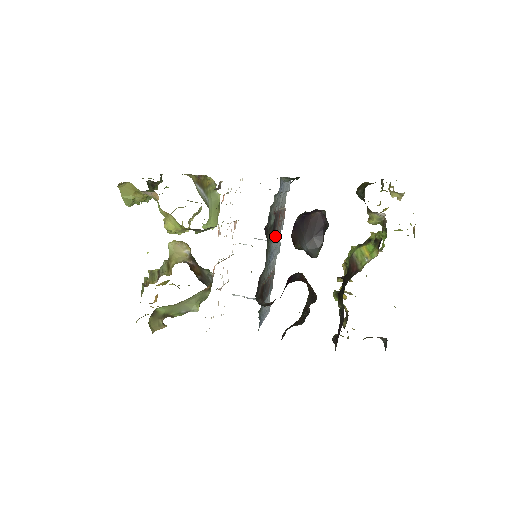
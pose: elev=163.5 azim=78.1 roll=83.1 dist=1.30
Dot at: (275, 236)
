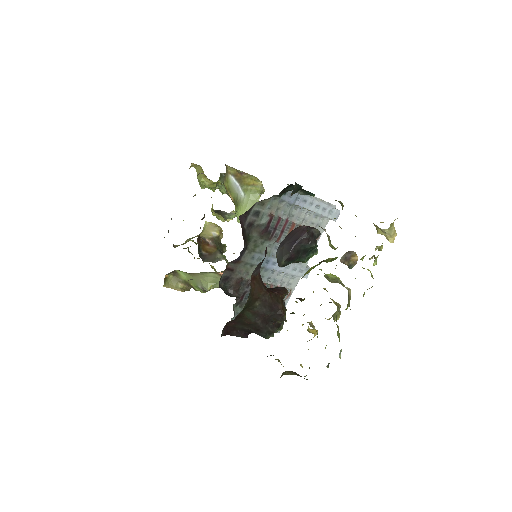
Dot at: occluded
